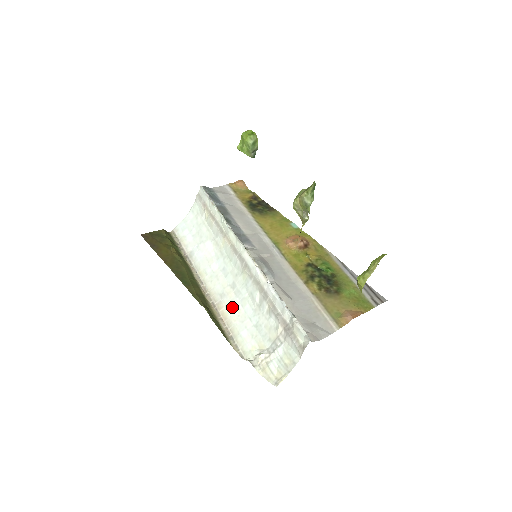
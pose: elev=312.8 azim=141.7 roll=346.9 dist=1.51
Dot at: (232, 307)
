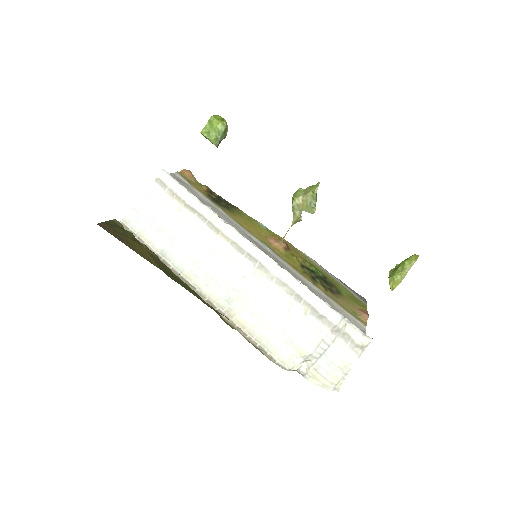
Dot at: (249, 313)
